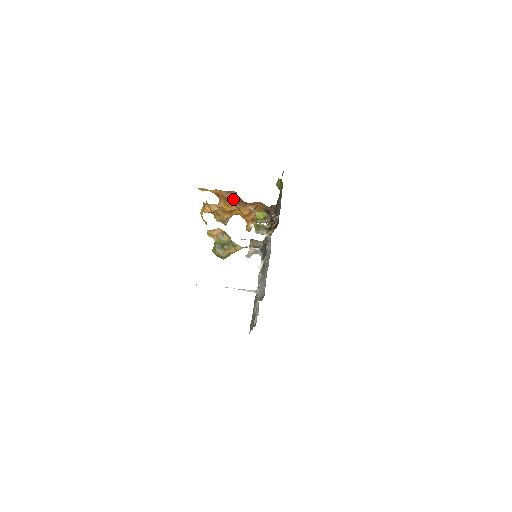
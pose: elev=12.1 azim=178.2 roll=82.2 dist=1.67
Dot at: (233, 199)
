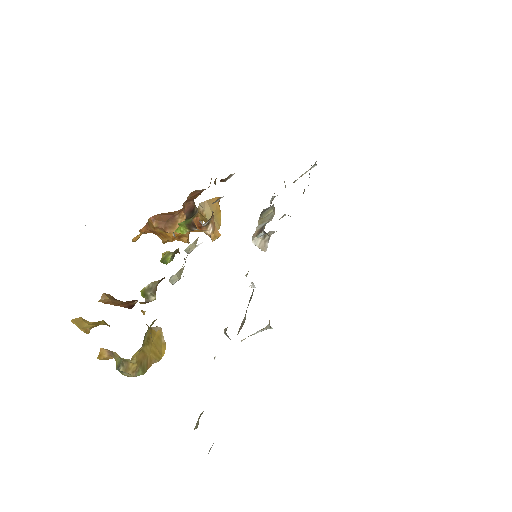
Dot at: (157, 228)
